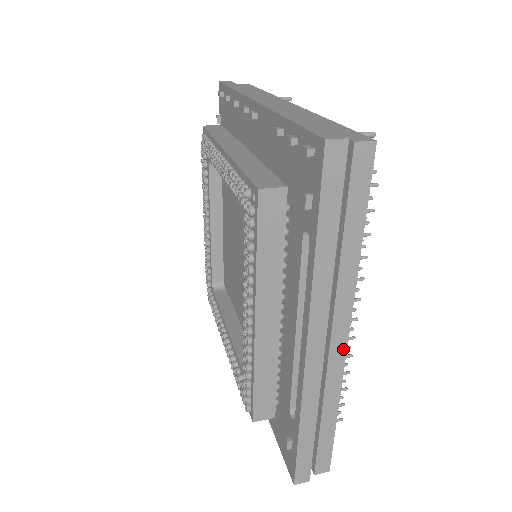
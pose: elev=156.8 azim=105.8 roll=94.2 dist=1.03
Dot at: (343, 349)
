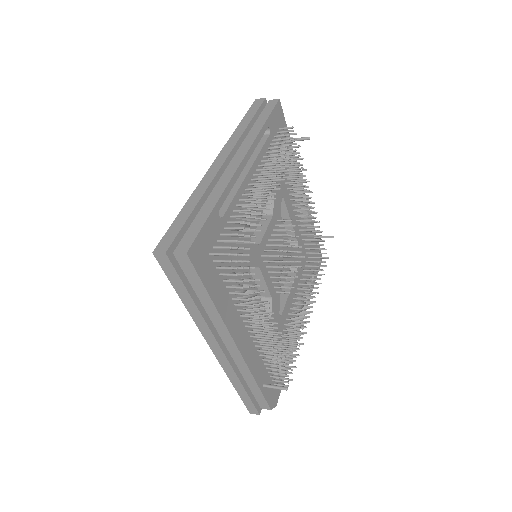
Dot at: (237, 166)
